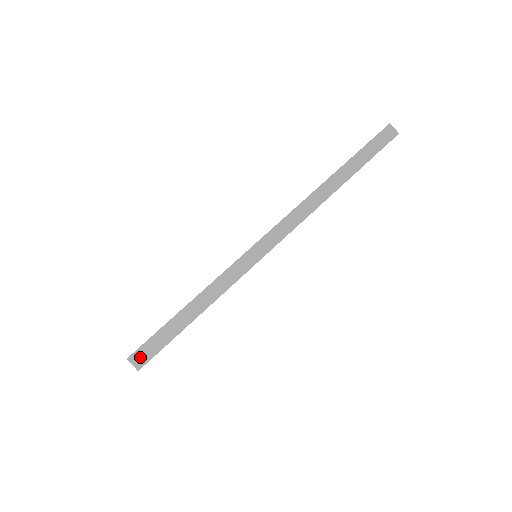
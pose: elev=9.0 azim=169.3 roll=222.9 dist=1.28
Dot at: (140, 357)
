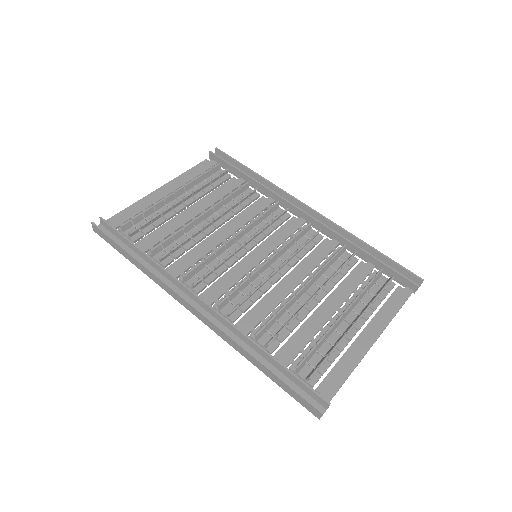
Dot at: (97, 230)
